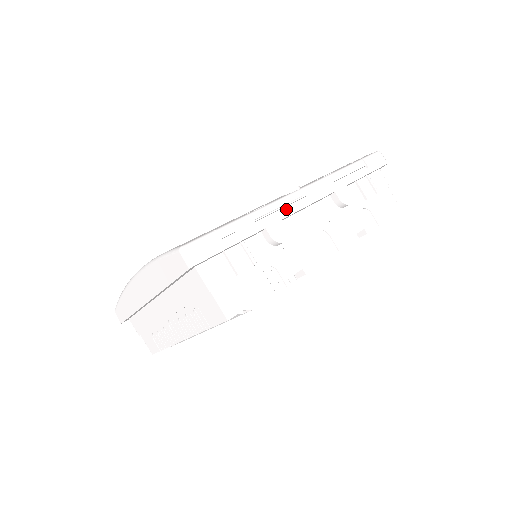
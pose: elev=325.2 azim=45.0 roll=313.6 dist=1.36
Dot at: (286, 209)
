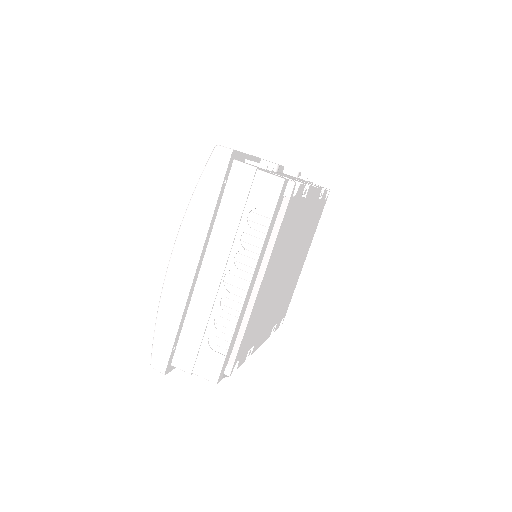
Dot at: occluded
